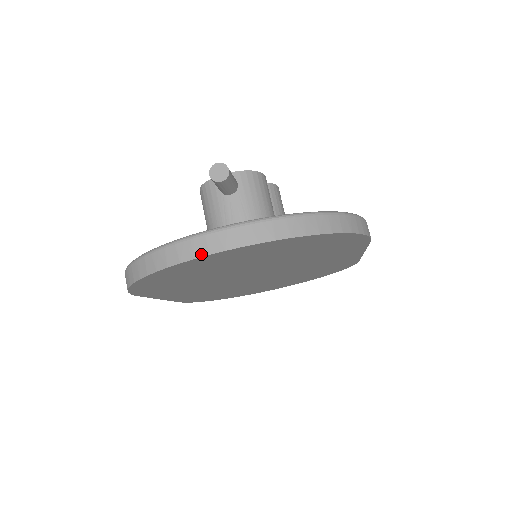
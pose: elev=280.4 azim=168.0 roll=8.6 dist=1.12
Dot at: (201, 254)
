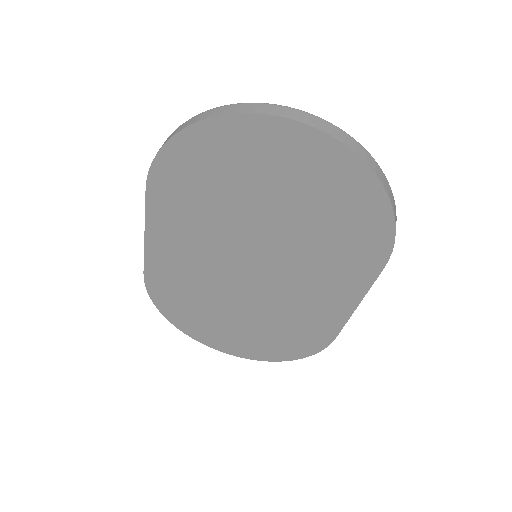
Dot at: (276, 114)
